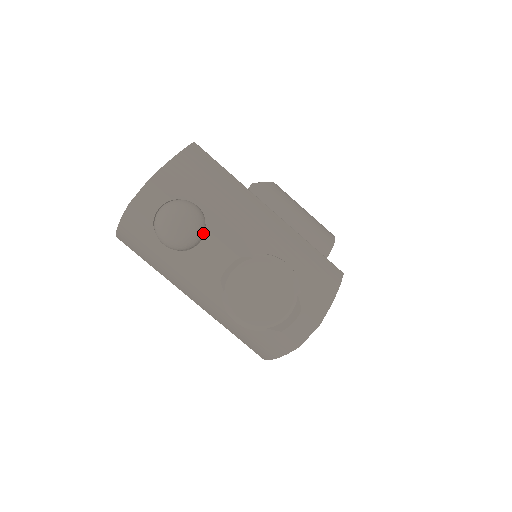
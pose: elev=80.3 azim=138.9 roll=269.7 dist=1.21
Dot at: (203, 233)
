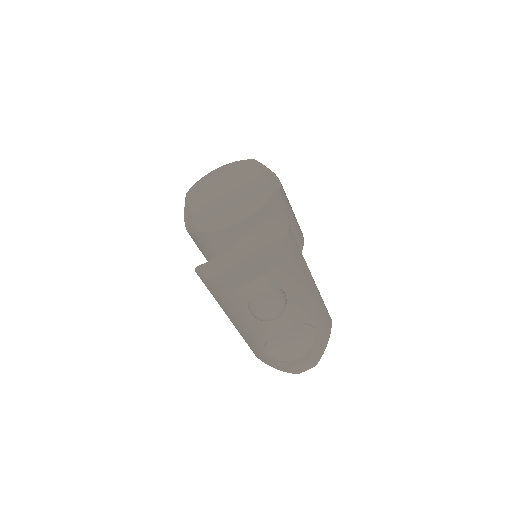
Dot at: occluded
